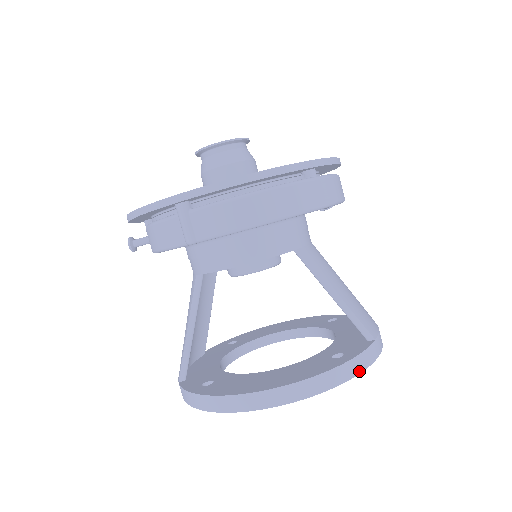
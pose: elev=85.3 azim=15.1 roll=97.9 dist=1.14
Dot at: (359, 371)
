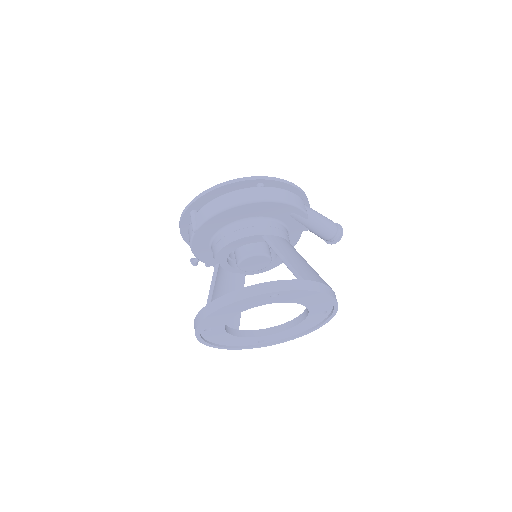
Dot at: (278, 290)
